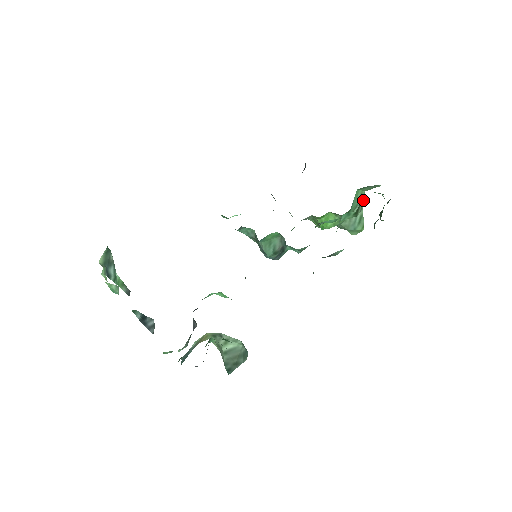
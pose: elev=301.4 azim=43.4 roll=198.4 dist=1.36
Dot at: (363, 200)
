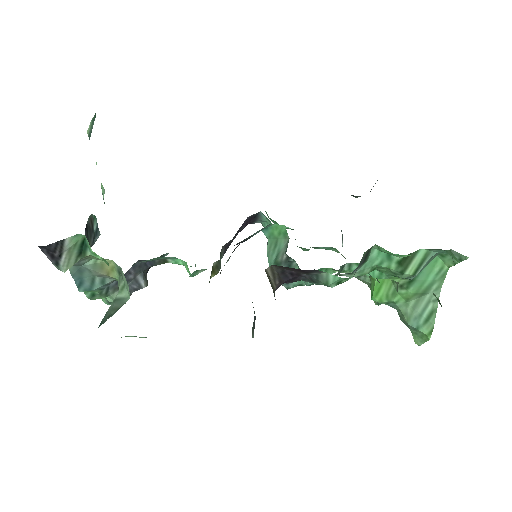
Dot at: (423, 253)
